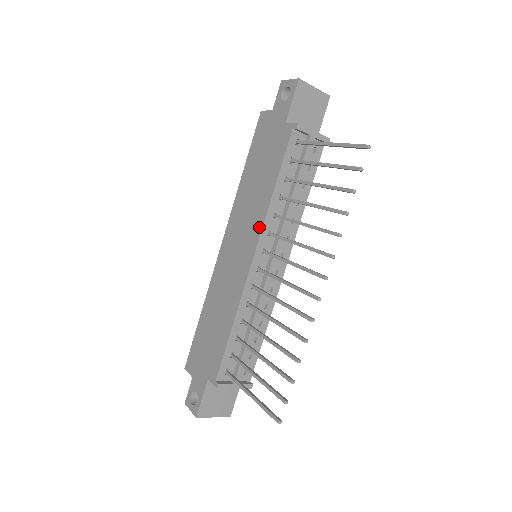
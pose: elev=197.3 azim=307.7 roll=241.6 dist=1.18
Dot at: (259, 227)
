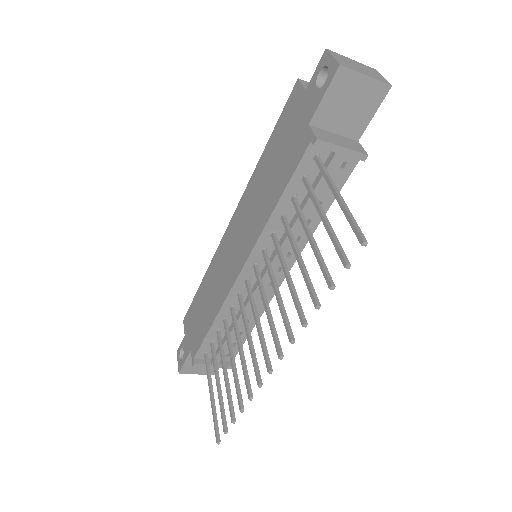
Dot at: (253, 241)
